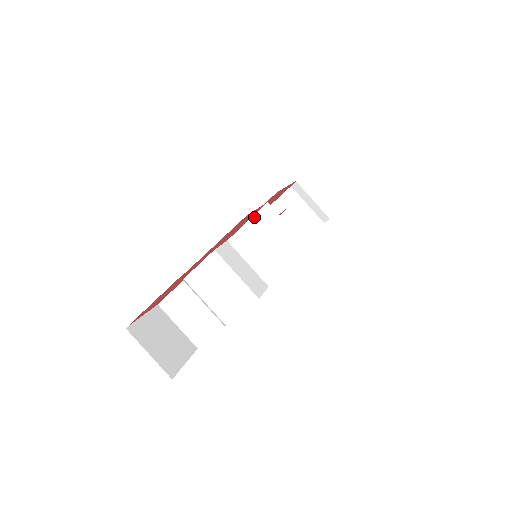
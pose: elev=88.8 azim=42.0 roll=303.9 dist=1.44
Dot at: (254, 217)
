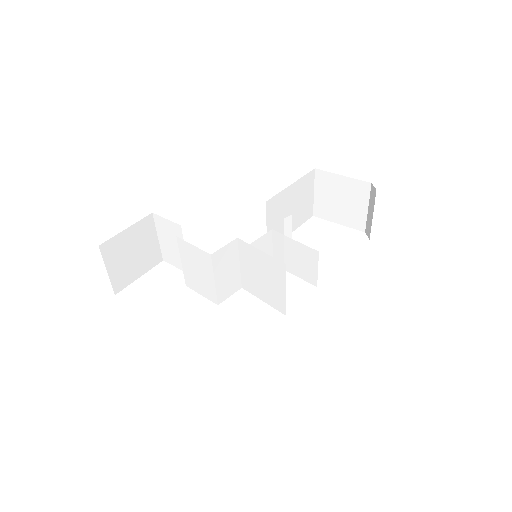
Dot at: (268, 256)
